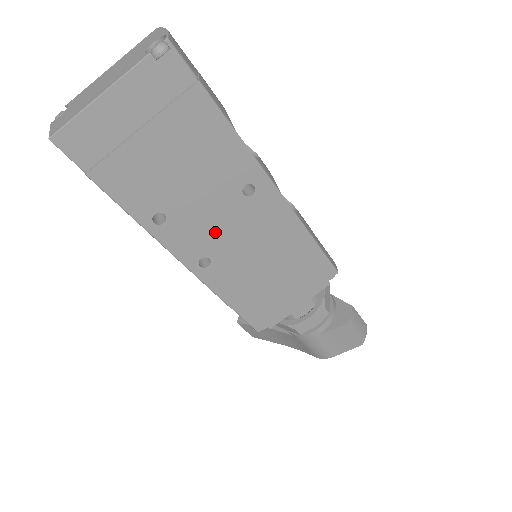
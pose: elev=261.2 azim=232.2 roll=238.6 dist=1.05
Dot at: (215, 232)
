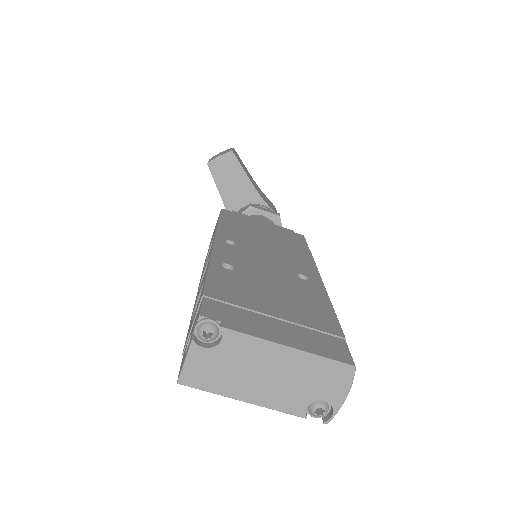
Dot at: occluded
